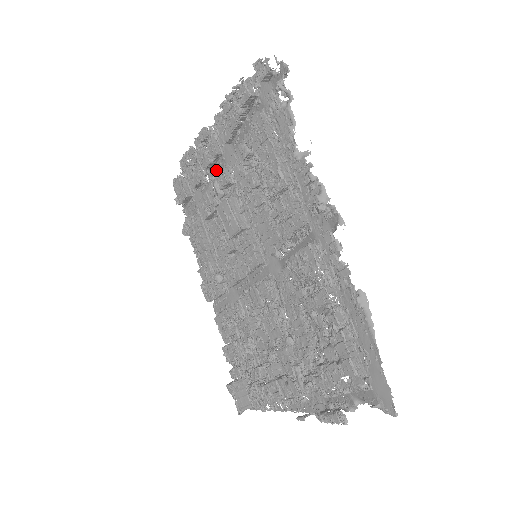
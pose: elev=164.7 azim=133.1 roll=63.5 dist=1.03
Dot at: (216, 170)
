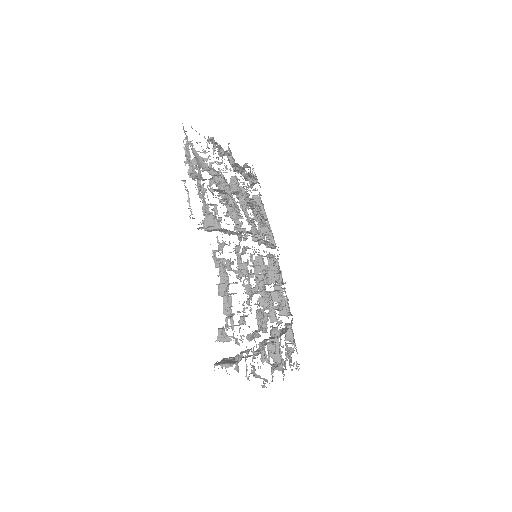
Dot at: occluded
